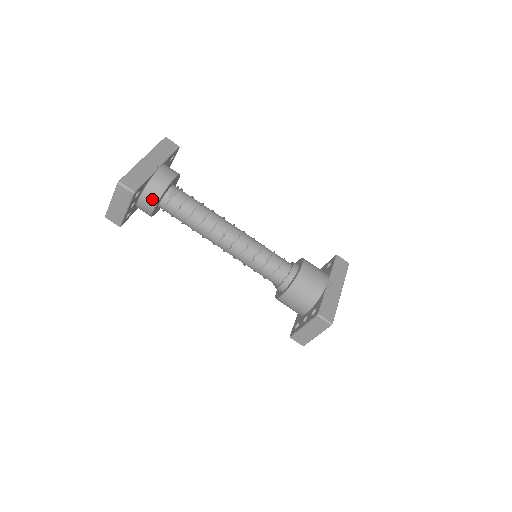
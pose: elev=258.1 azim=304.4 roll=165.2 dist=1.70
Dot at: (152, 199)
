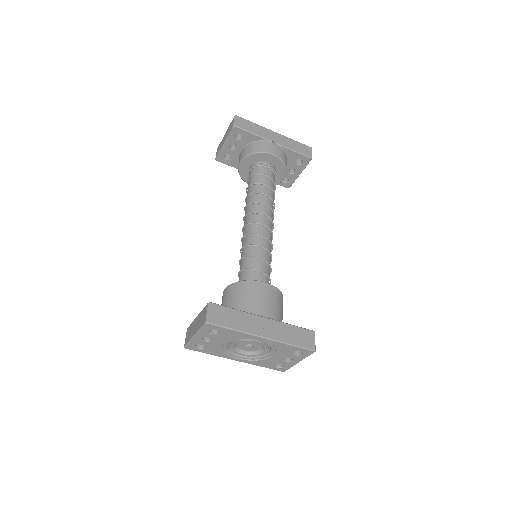
Dot at: (246, 153)
